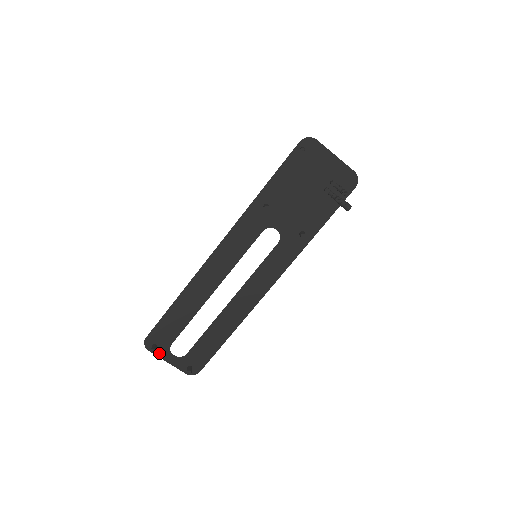
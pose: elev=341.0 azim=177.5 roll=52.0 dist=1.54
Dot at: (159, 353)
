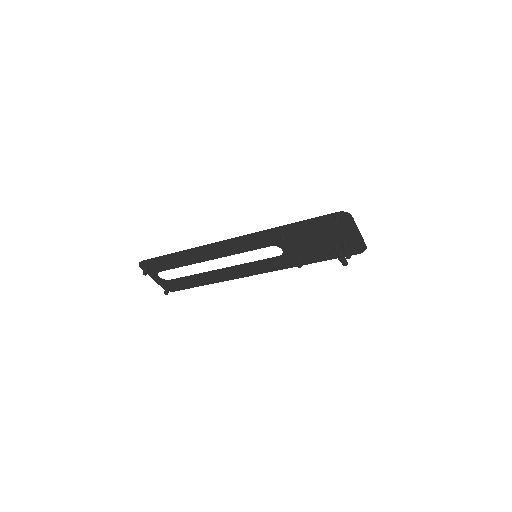
Dot at: (148, 272)
